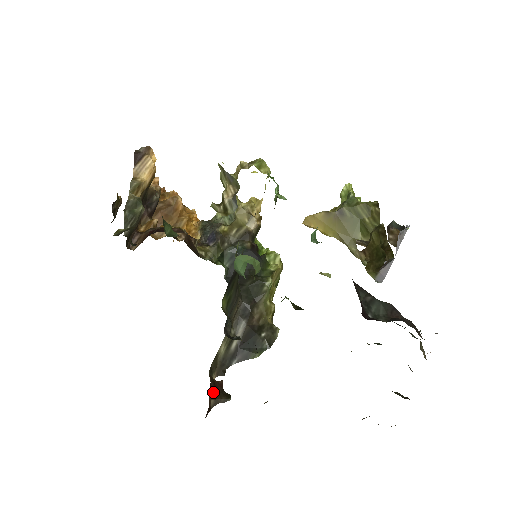
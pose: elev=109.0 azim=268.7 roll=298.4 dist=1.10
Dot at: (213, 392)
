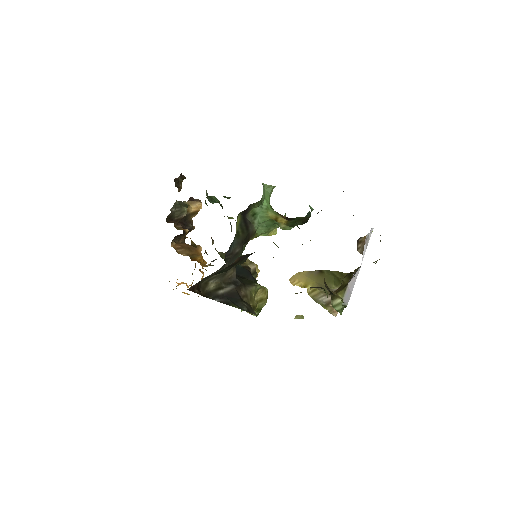
Dot at: (198, 290)
